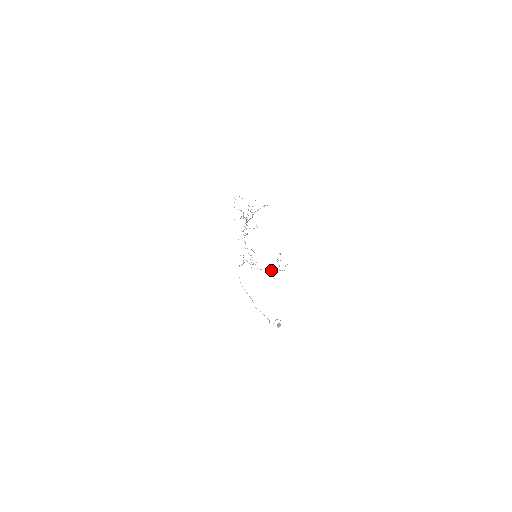
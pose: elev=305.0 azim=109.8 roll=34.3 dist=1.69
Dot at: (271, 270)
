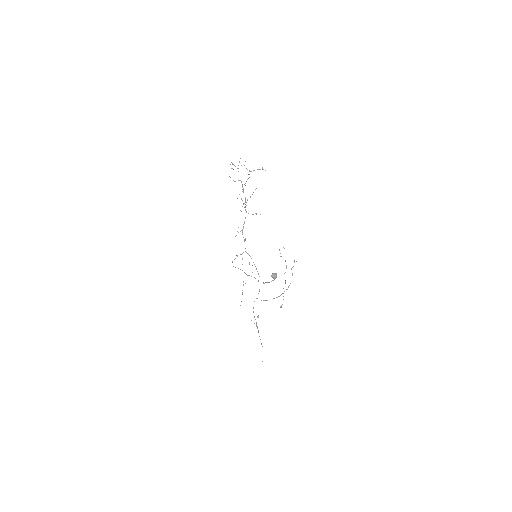
Dot at: occluded
